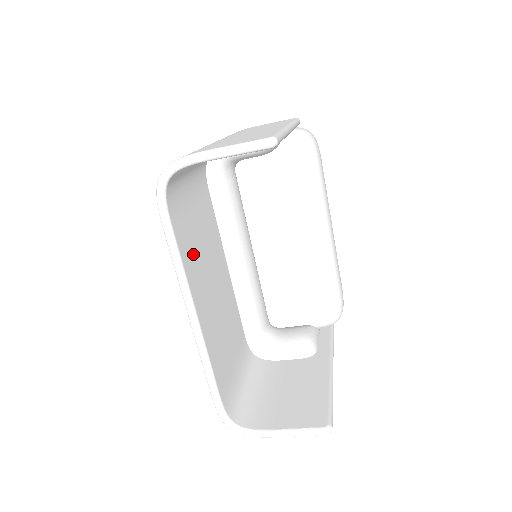
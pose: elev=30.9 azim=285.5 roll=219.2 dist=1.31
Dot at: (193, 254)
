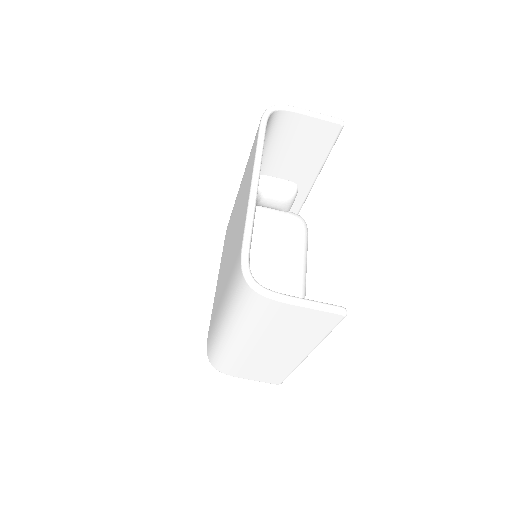
Dot at: occluded
